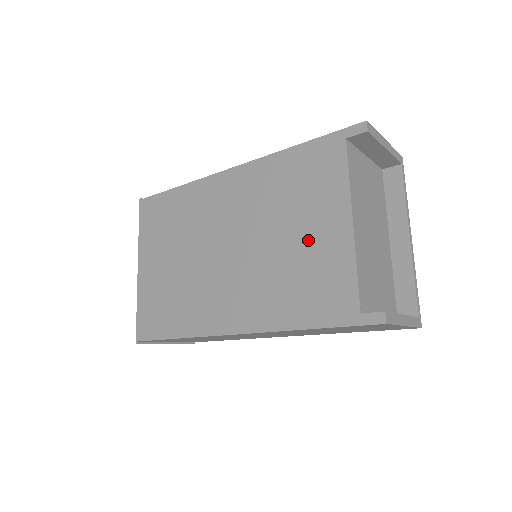
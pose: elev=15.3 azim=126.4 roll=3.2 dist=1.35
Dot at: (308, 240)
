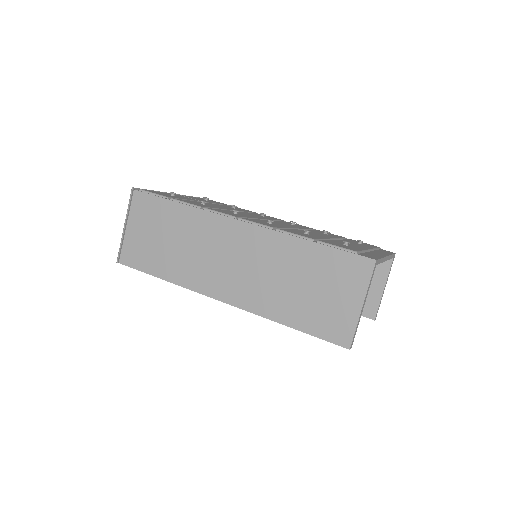
Dot at: occluded
